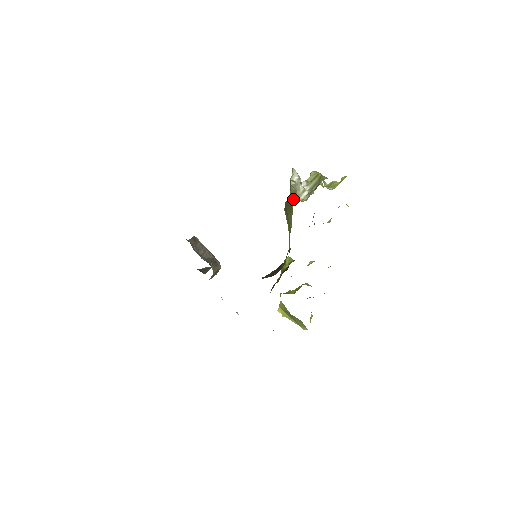
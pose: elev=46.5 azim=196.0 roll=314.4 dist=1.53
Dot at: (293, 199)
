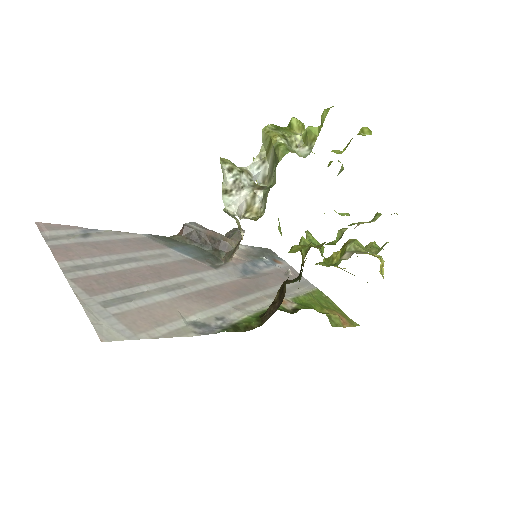
Dot at: occluded
